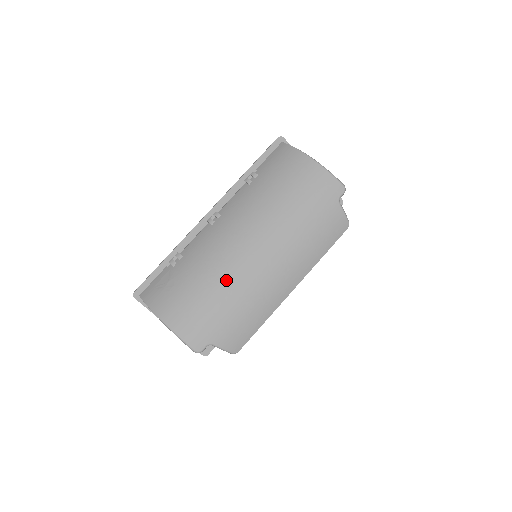
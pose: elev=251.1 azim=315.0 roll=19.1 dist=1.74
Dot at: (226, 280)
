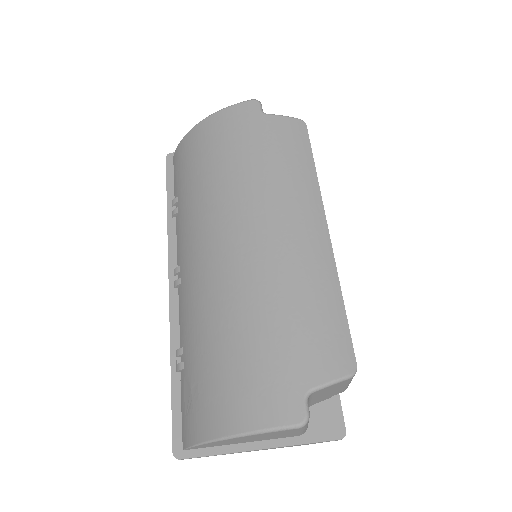
Dot at: (240, 302)
